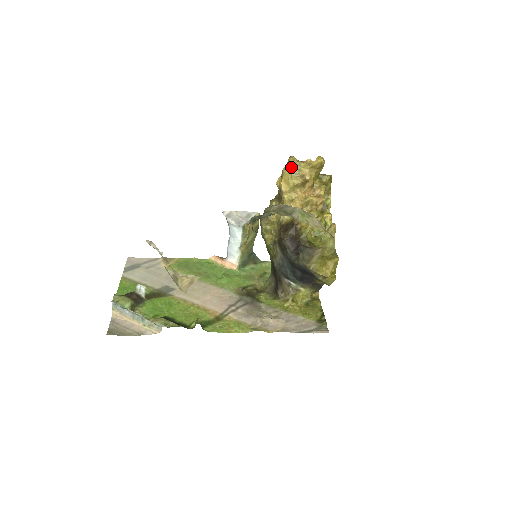
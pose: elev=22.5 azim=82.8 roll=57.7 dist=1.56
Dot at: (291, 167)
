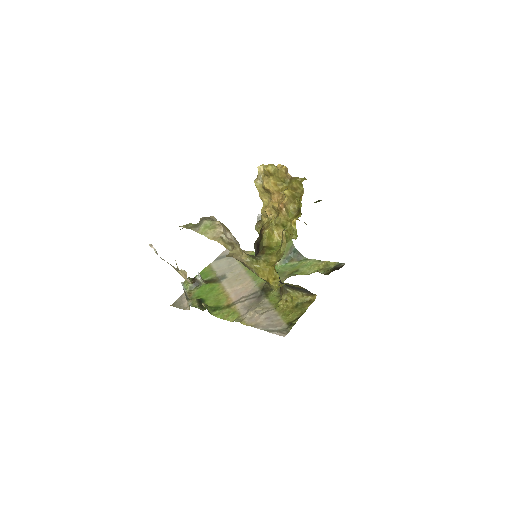
Dot at: (258, 176)
